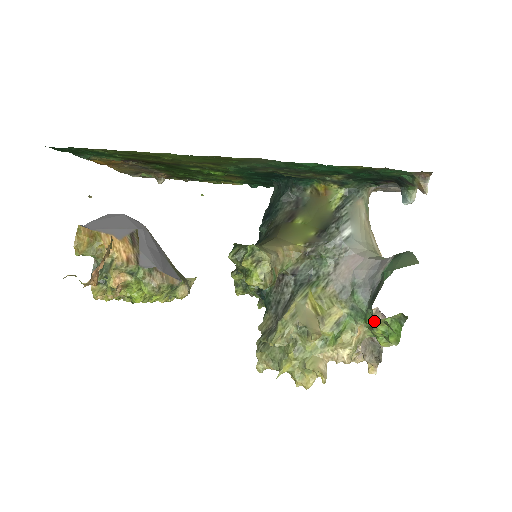
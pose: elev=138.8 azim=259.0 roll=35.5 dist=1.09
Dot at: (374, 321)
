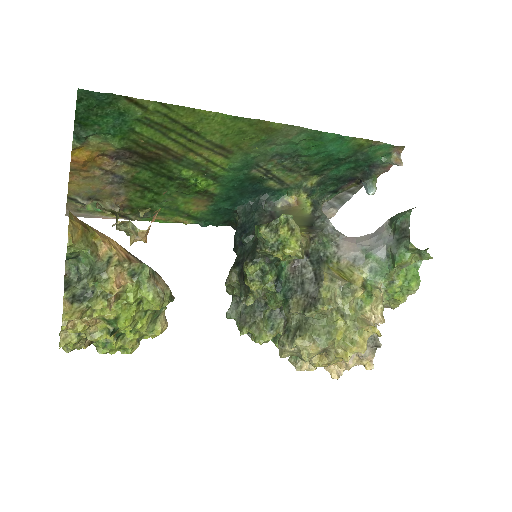
Dot at: (409, 256)
